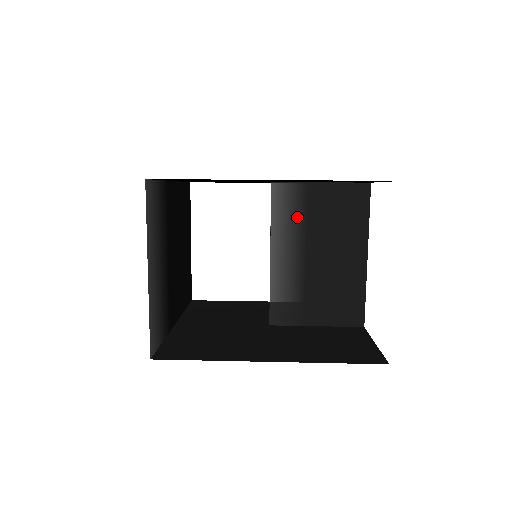
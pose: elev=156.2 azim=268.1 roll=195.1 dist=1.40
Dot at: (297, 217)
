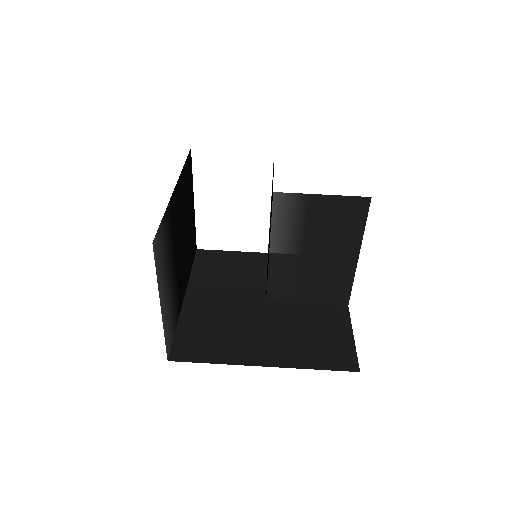
Dot at: (296, 223)
